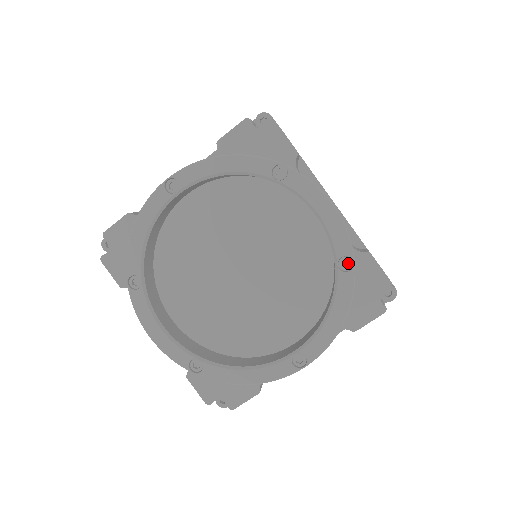
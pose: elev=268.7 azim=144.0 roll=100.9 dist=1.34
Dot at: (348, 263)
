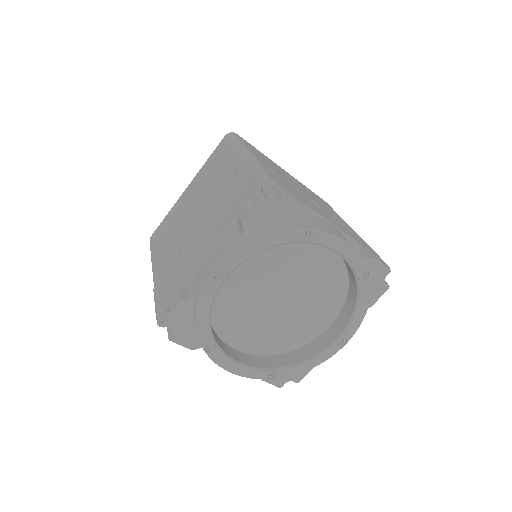
Dot at: (363, 273)
